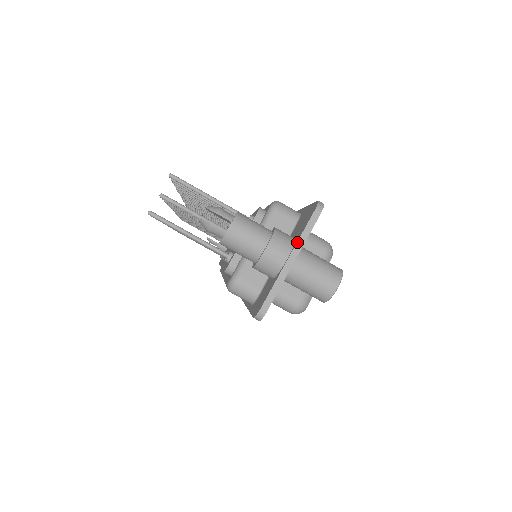
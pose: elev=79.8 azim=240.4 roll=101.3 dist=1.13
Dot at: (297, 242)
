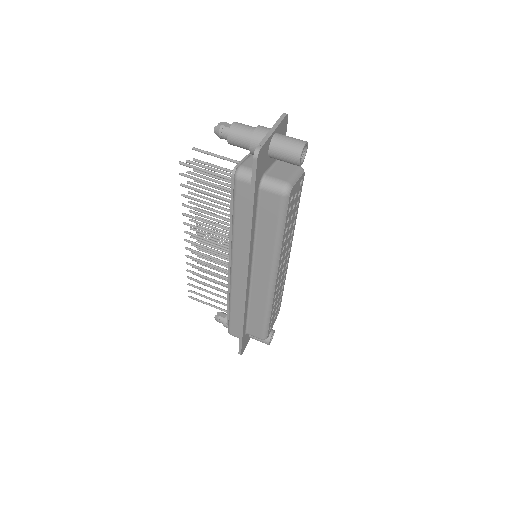
Dot at: (275, 124)
